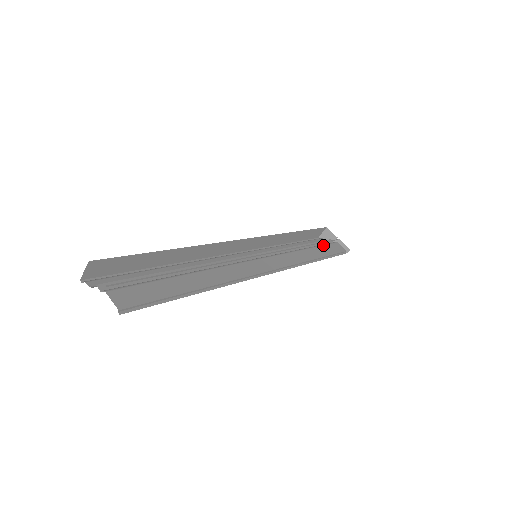
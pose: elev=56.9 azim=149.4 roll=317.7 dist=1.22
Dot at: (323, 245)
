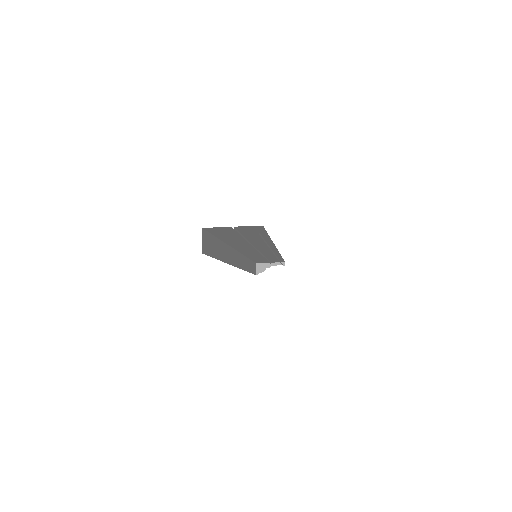
Dot at: occluded
